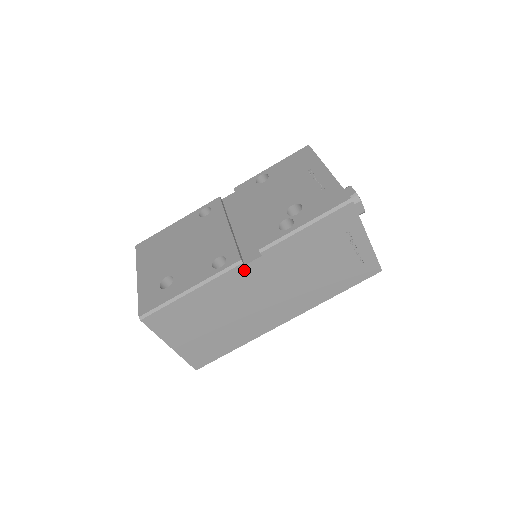
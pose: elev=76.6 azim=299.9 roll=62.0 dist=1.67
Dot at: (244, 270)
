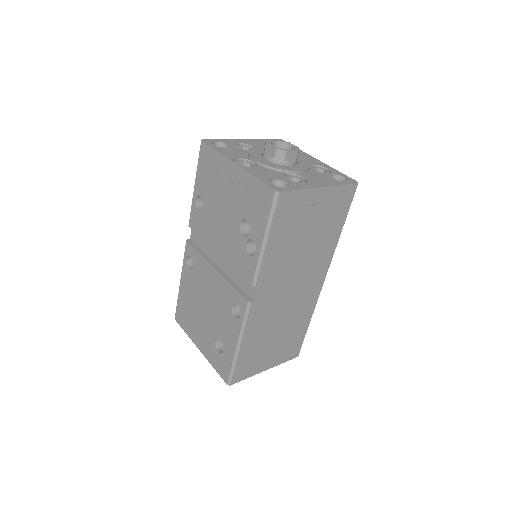
Dot at: (257, 303)
